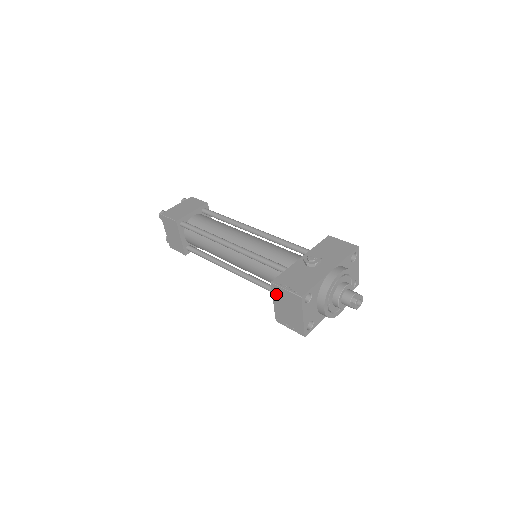
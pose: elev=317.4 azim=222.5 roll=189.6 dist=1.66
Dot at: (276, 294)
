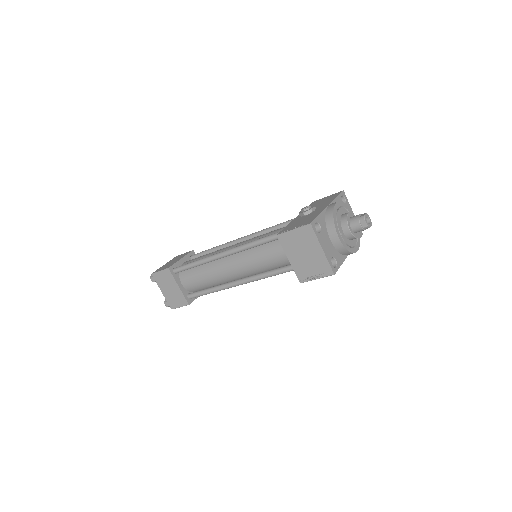
Dot at: (287, 245)
